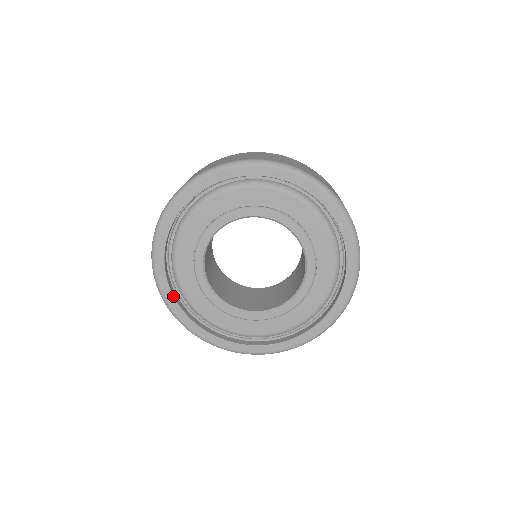
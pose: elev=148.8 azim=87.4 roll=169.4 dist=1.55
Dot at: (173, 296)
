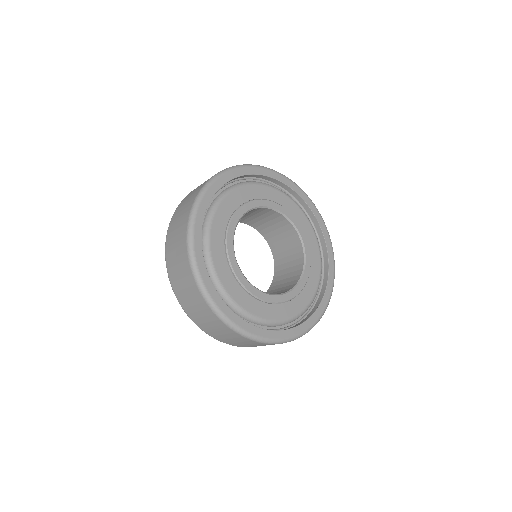
Dot at: (209, 276)
